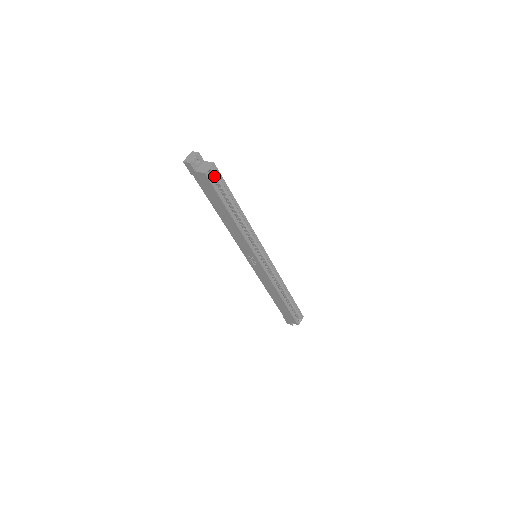
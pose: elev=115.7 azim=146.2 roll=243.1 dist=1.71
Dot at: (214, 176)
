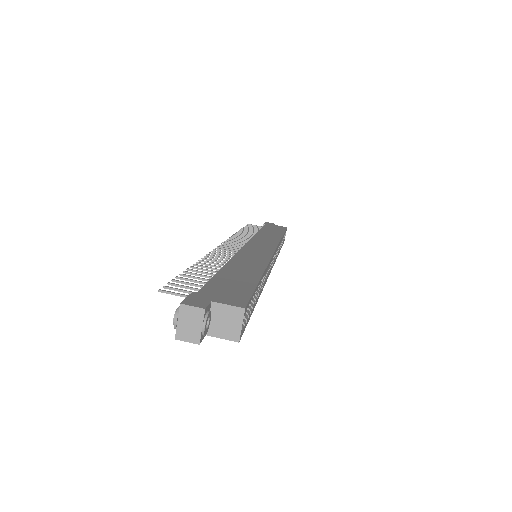
Dot at: occluded
